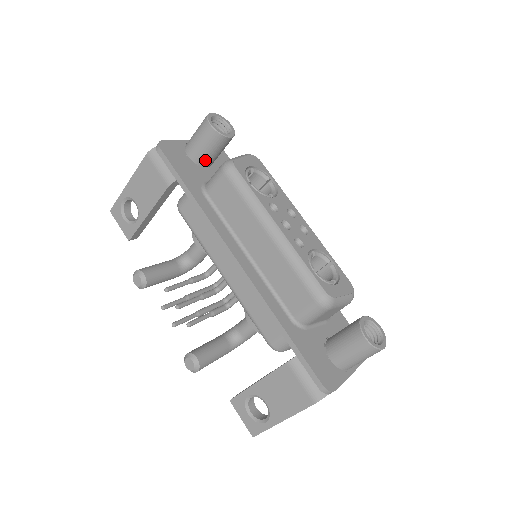
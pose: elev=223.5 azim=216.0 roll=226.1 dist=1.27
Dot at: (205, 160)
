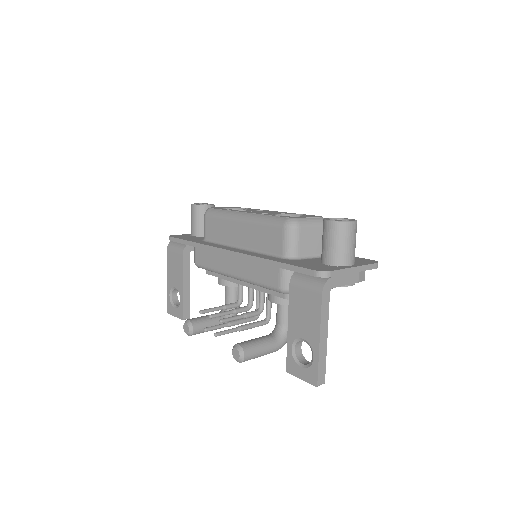
Dot at: (203, 230)
